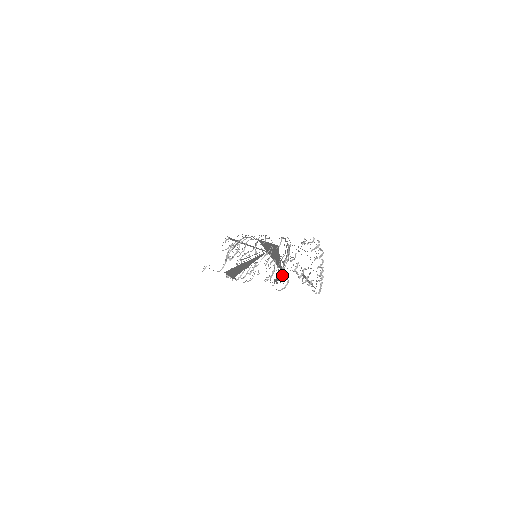
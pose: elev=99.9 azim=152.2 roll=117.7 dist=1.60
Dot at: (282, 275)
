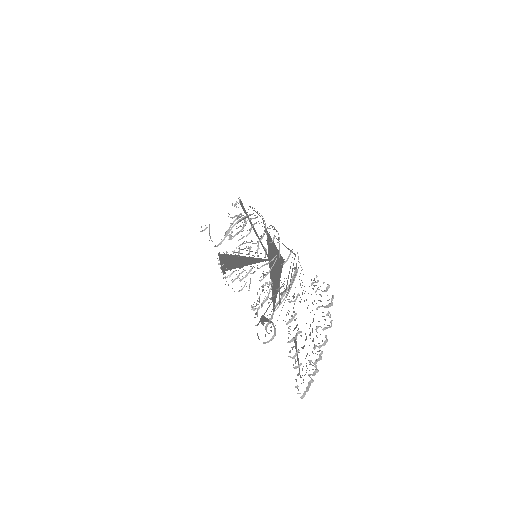
Dot at: (271, 317)
